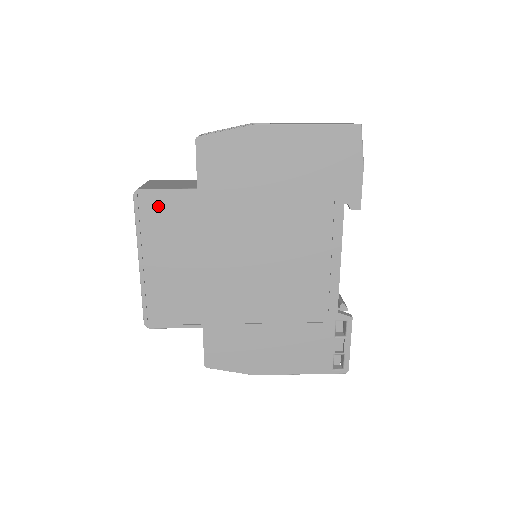
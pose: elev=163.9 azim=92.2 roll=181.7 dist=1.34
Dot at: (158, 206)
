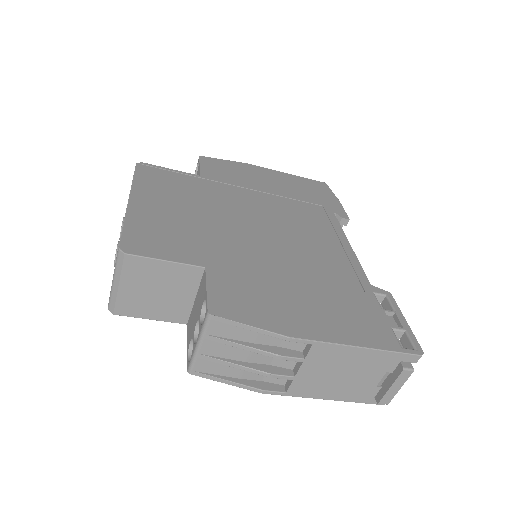
Dot at: (160, 175)
